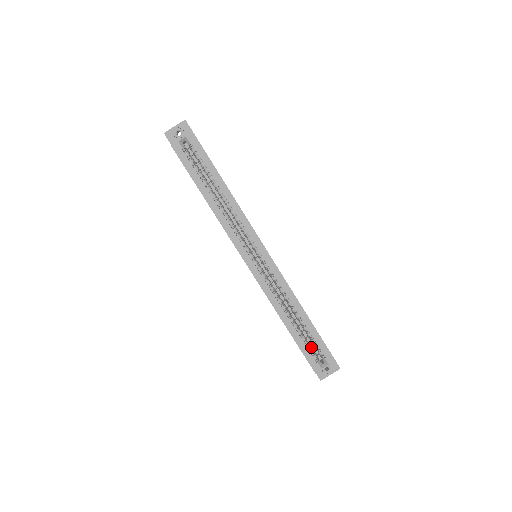
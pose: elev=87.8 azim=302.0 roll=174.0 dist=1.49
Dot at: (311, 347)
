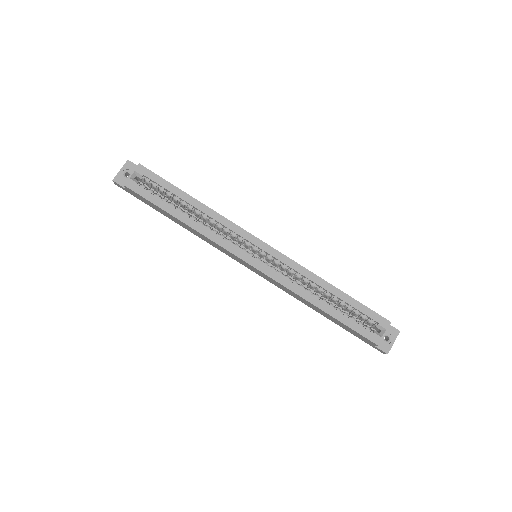
Dot at: (358, 321)
